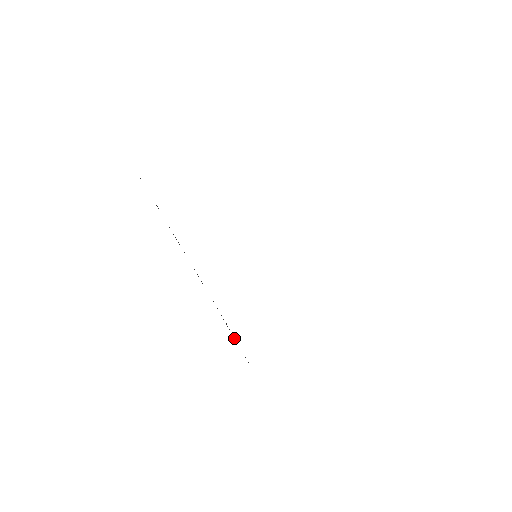
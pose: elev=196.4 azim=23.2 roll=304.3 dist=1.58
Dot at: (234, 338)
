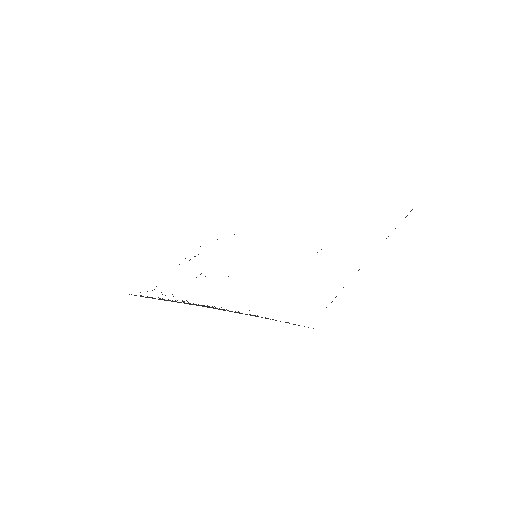
Dot at: occluded
